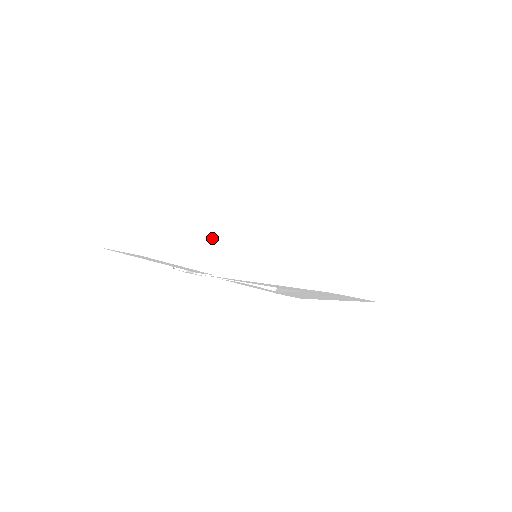
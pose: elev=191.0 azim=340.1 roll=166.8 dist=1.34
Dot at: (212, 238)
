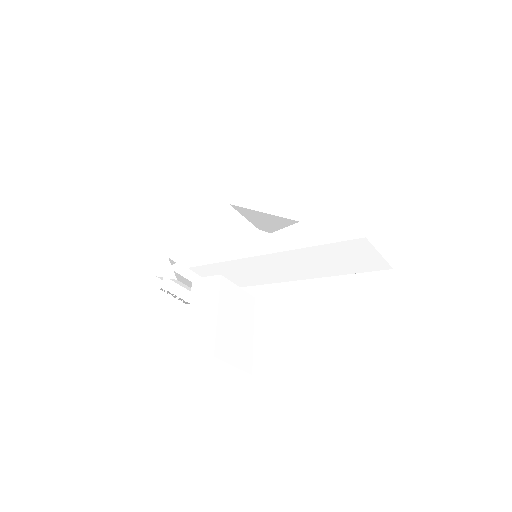
Dot at: (234, 295)
